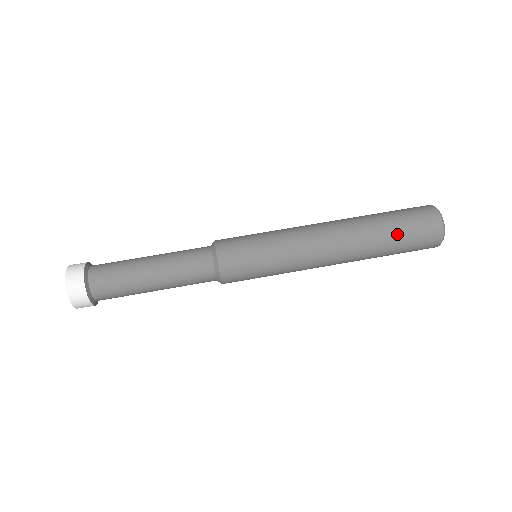
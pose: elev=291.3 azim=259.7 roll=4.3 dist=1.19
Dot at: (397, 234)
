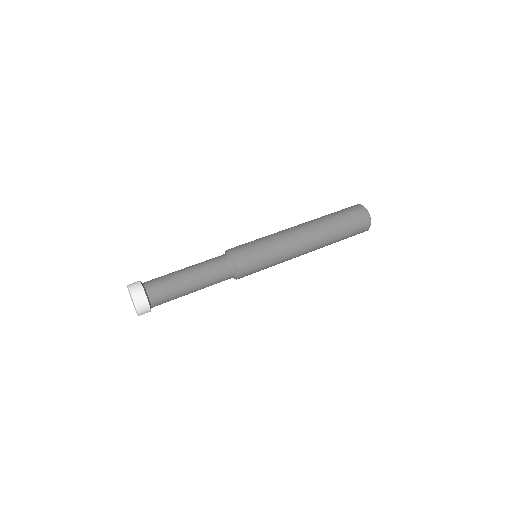
Dot at: (335, 214)
